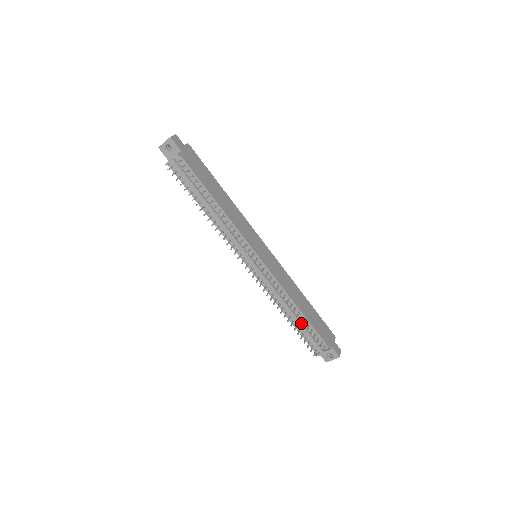
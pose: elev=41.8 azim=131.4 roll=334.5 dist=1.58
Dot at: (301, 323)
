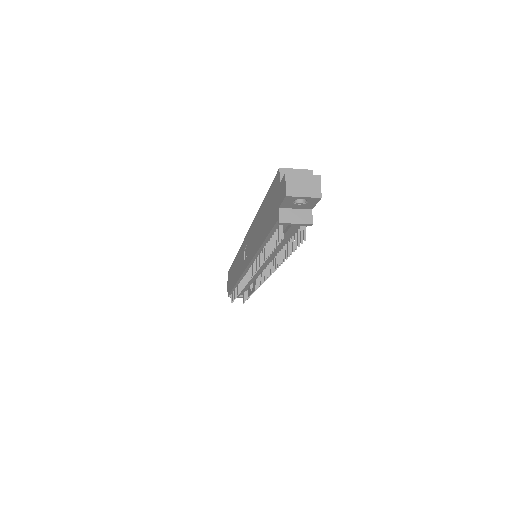
Dot at: occluded
